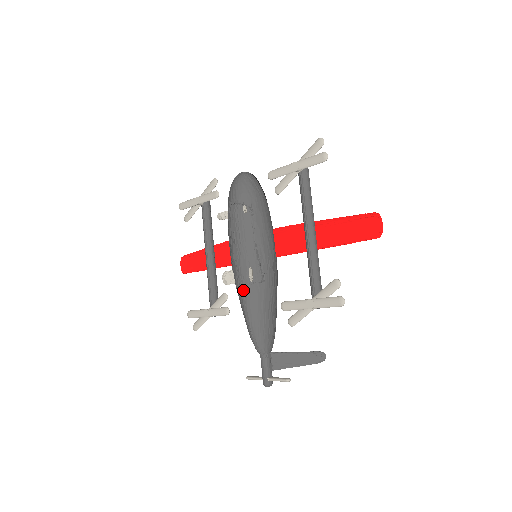
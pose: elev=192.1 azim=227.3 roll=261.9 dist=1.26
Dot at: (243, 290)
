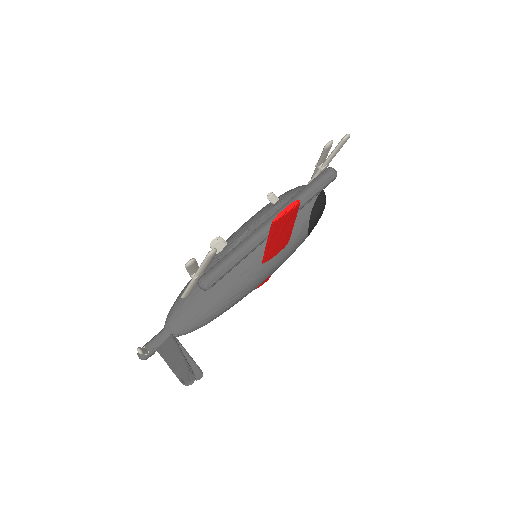
Dot at: occluded
